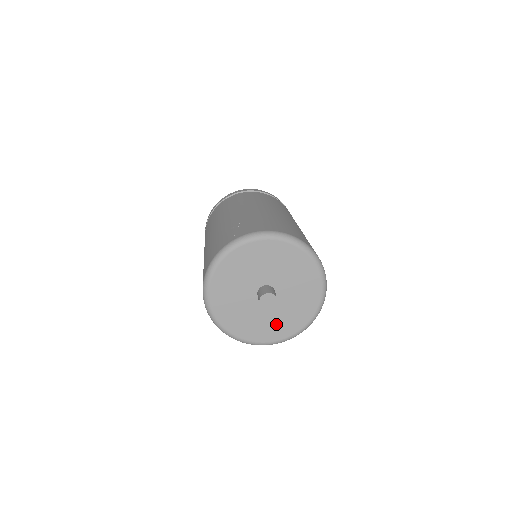
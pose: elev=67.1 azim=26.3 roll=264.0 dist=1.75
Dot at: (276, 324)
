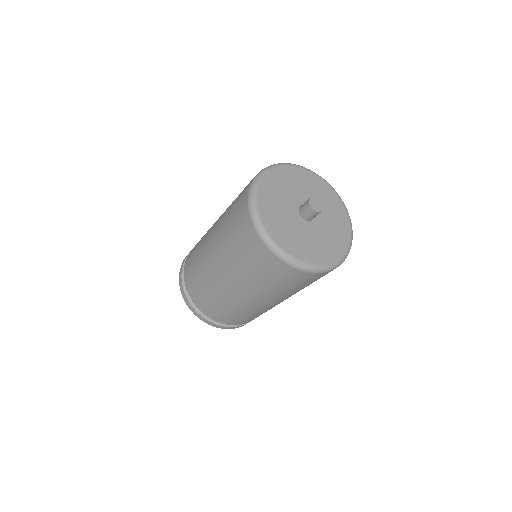
Dot at: (331, 239)
